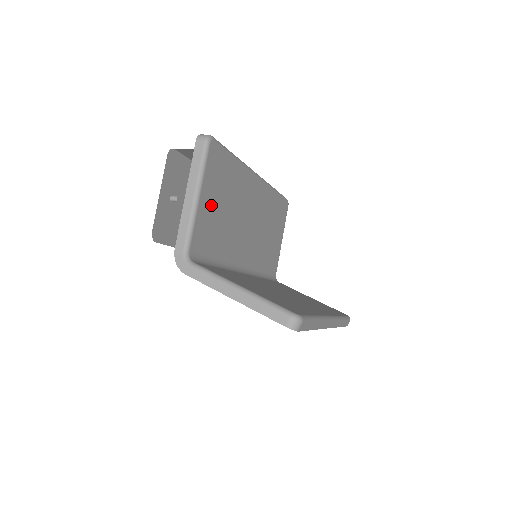
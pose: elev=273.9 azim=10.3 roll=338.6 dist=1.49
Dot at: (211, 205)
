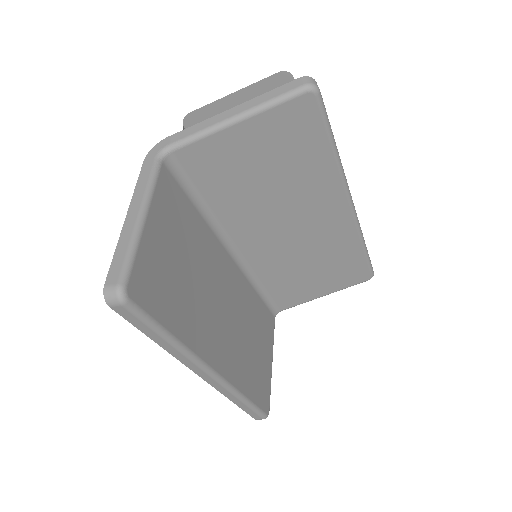
Dot at: (248, 149)
